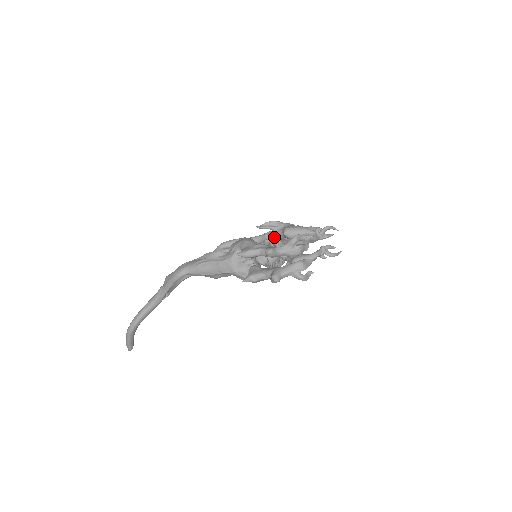
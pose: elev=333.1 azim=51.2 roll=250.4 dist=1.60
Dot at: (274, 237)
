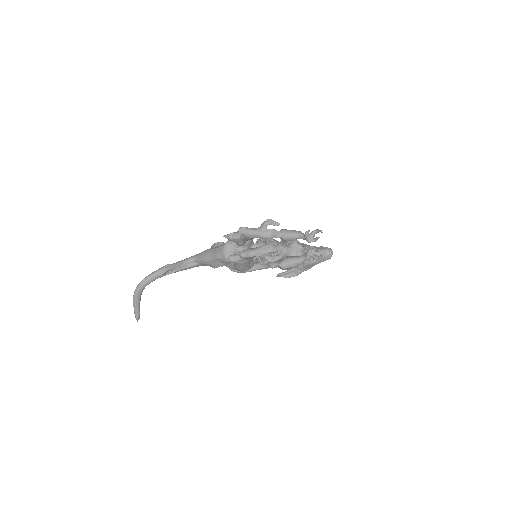
Dot at: occluded
